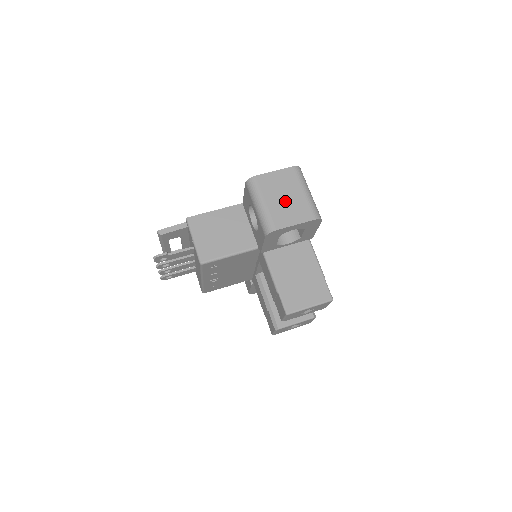
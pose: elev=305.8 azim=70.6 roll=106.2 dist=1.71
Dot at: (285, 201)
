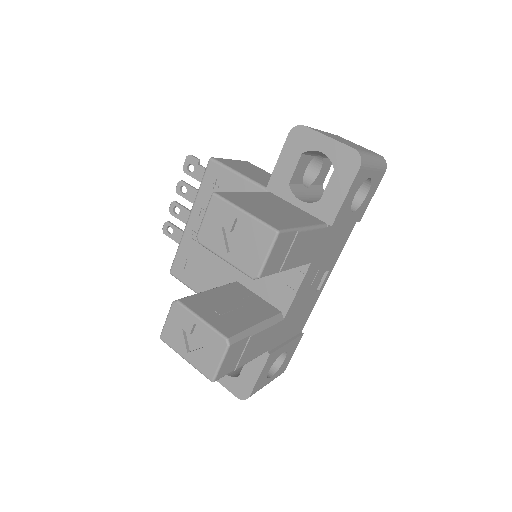
Dot at: (341, 140)
